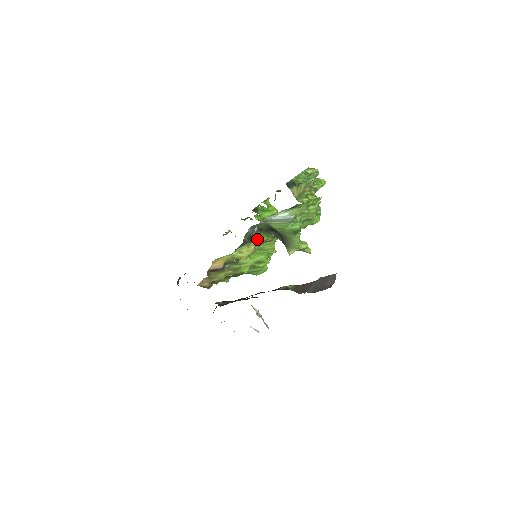
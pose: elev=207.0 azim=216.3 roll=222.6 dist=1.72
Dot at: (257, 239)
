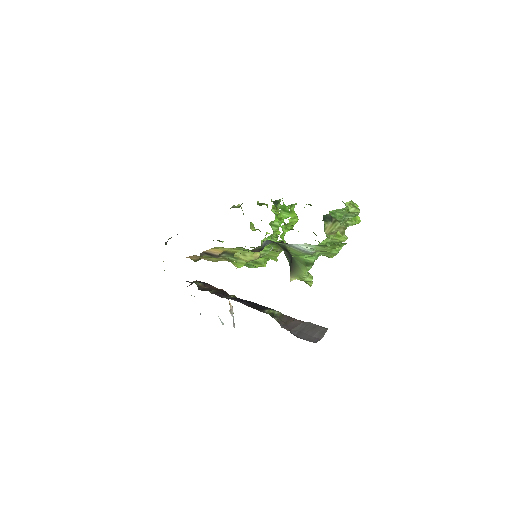
Dot at: (266, 248)
